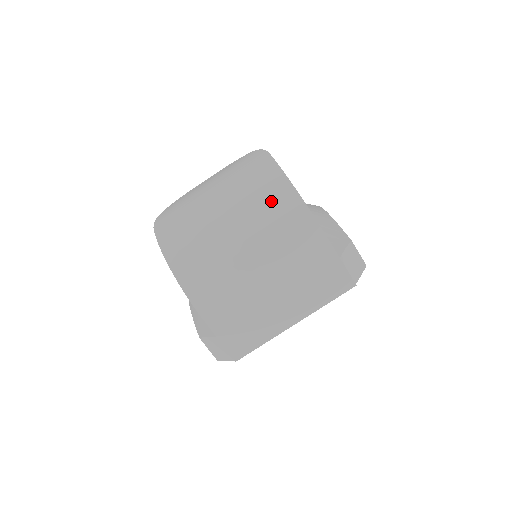
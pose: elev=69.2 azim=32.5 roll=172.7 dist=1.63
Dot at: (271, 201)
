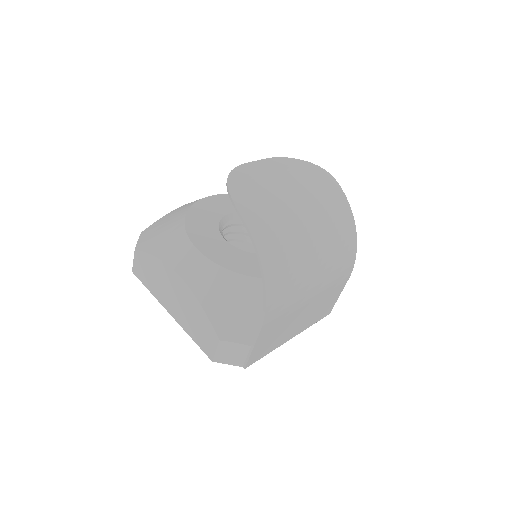
Dot at: (343, 237)
